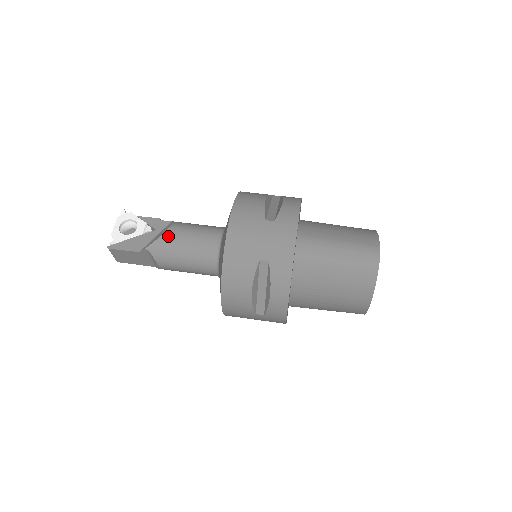
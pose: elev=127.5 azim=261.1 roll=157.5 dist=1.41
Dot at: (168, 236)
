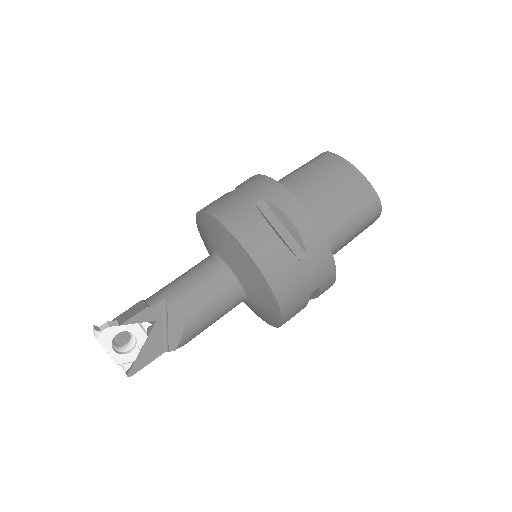
Dot at: (190, 325)
